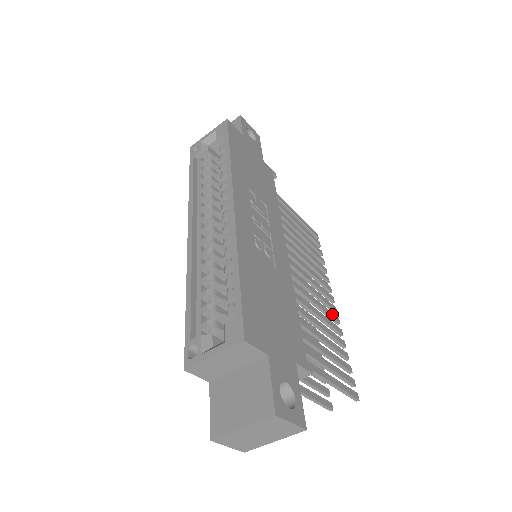
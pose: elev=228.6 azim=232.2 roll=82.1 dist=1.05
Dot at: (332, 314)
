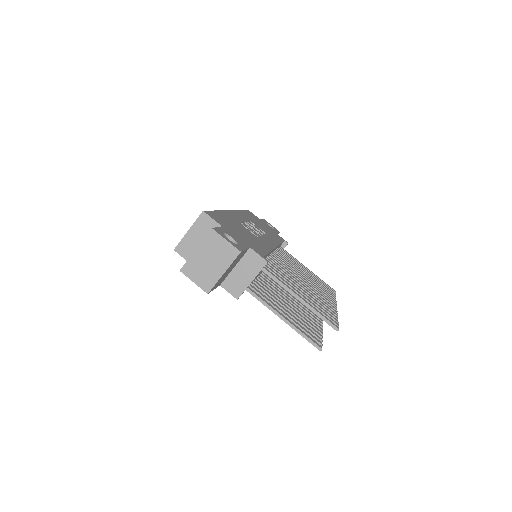
Dot at: (327, 302)
